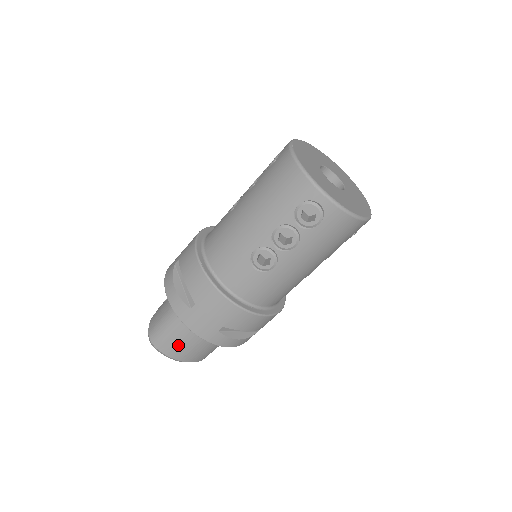
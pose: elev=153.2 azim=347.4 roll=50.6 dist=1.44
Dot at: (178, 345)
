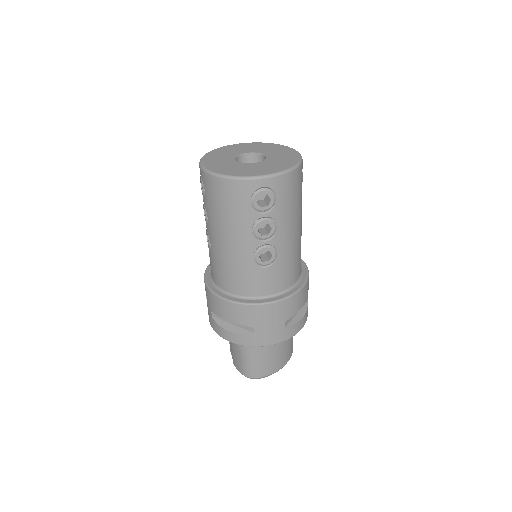
Dot at: (269, 361)
